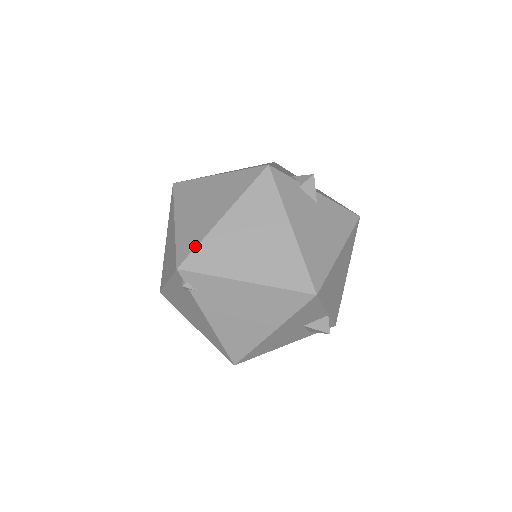
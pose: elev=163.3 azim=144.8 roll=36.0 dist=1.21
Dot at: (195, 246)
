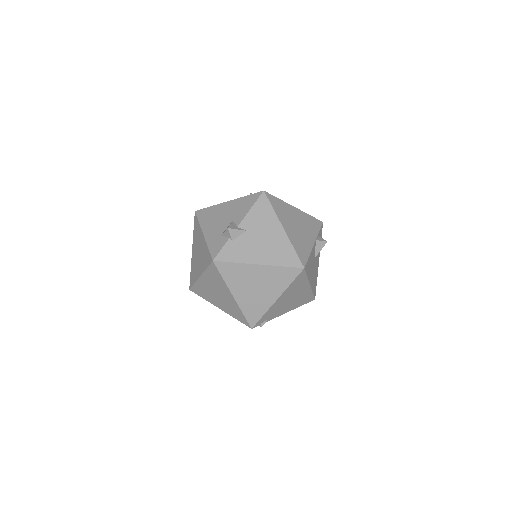
Dot at: (243, 316)
